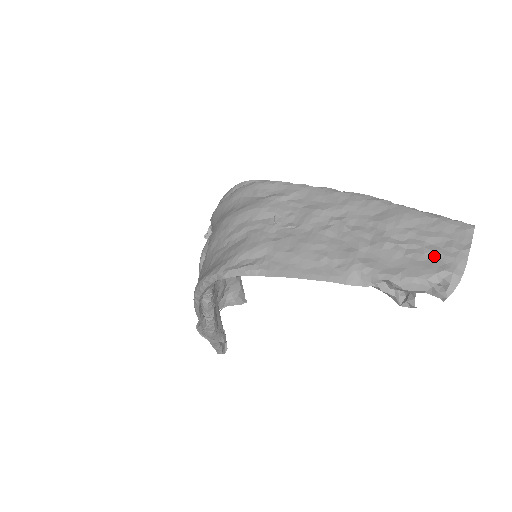
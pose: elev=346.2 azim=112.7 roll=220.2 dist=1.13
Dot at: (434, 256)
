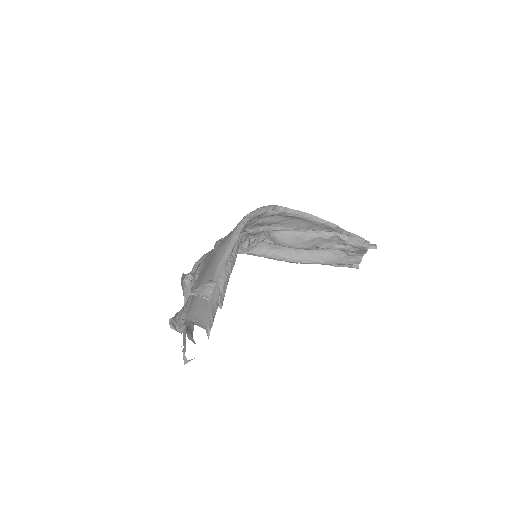
Dot at: occluded
